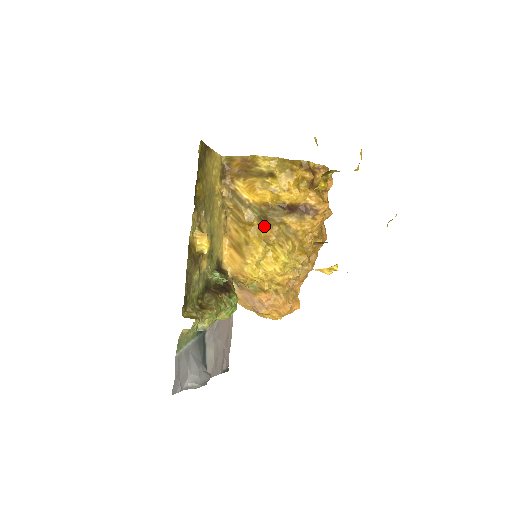
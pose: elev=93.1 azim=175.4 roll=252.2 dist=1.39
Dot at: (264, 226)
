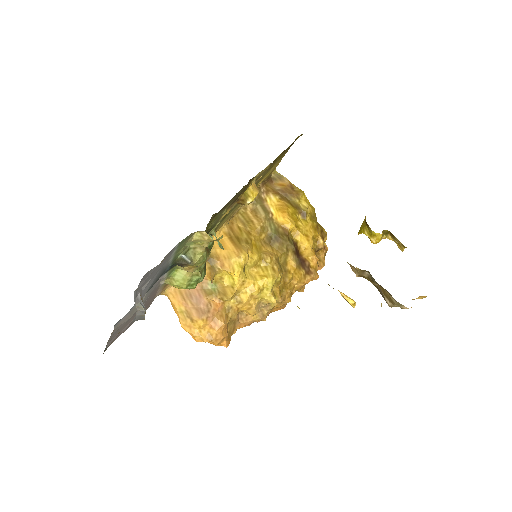
Dot at: (269, 244)
